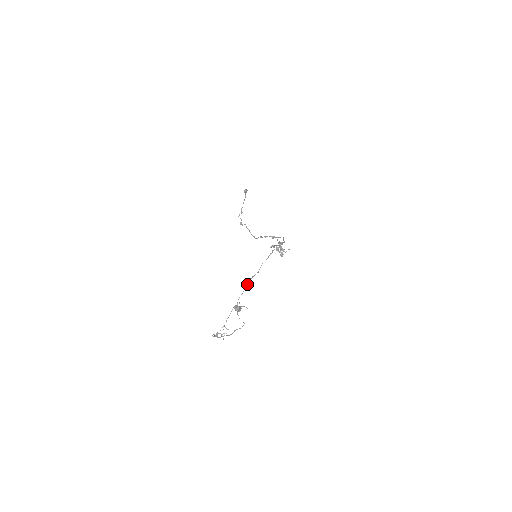
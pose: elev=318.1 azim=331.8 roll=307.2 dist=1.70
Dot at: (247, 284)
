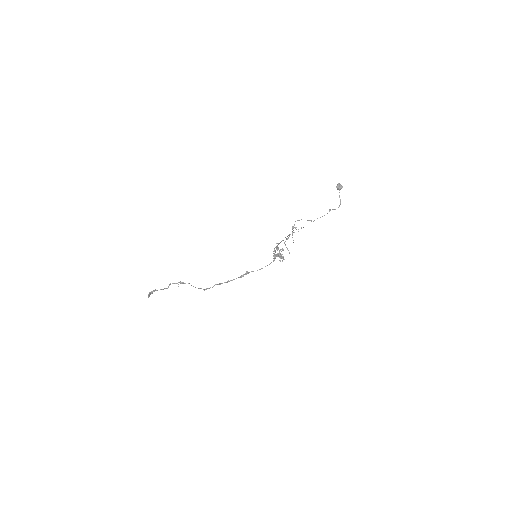
Dot at: (277, 245)
